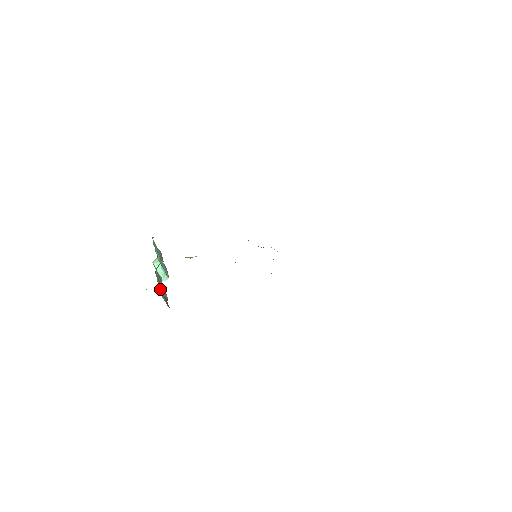
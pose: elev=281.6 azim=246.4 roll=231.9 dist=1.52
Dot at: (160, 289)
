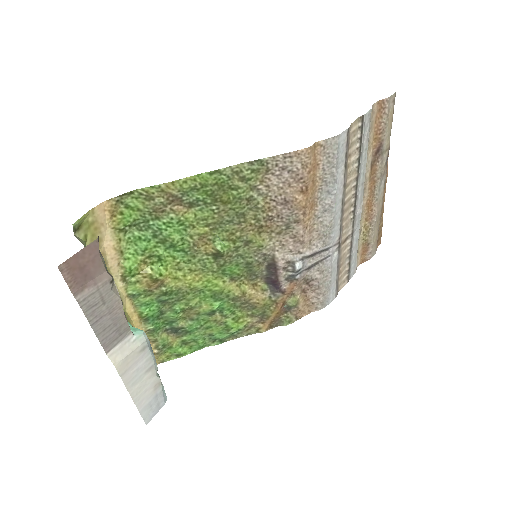
Dot at: occluded
